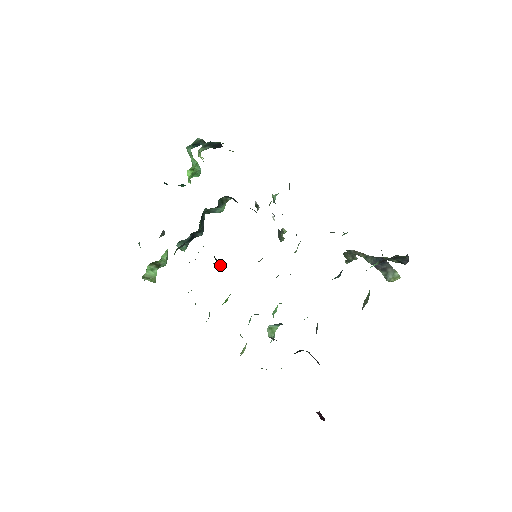
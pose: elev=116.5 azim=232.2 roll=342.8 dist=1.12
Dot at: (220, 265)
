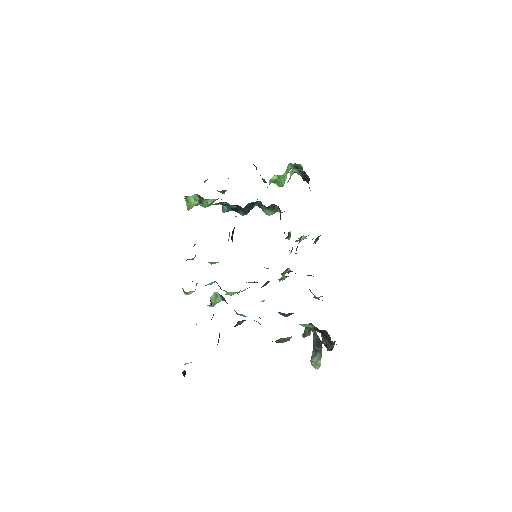
Dot at: (232, 237)
